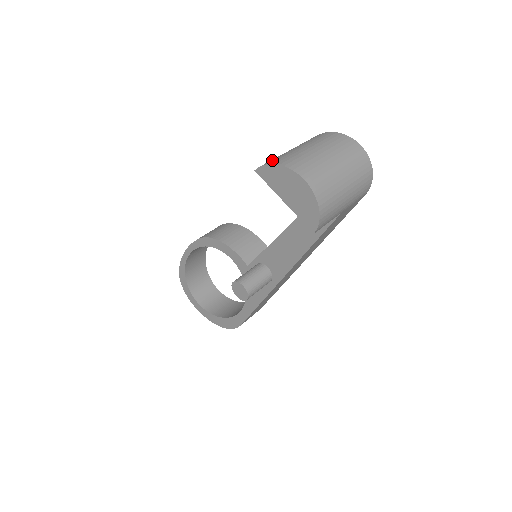
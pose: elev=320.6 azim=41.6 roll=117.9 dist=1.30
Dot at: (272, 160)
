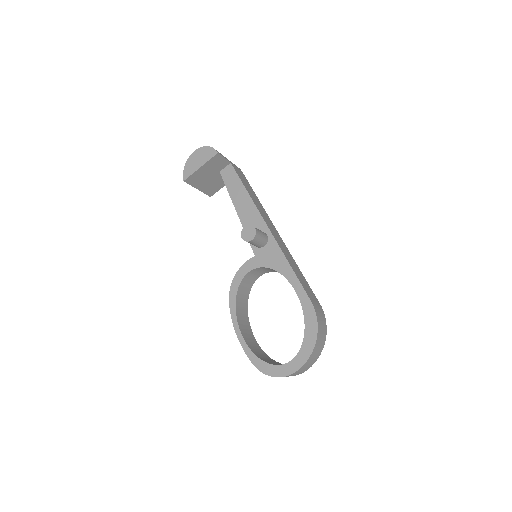
Dot at: occluded
